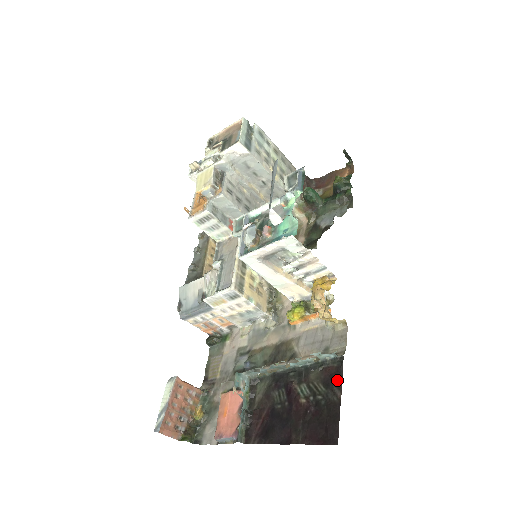
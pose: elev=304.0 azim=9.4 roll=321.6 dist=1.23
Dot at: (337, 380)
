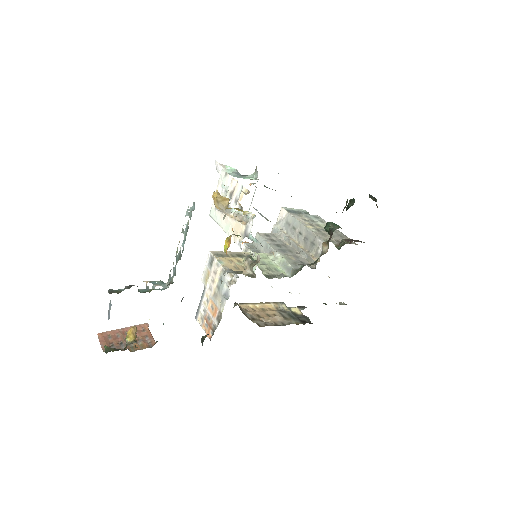
Dot at: occluded
